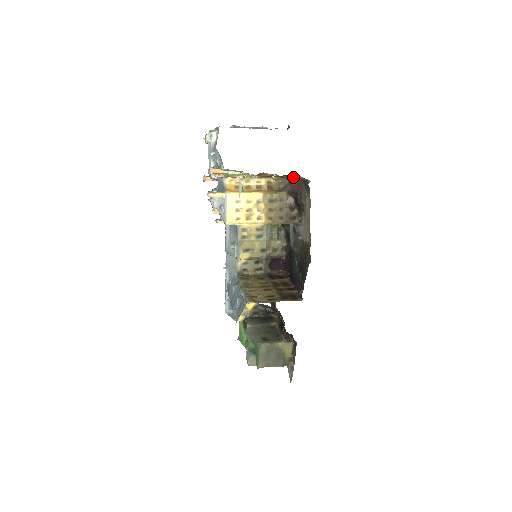
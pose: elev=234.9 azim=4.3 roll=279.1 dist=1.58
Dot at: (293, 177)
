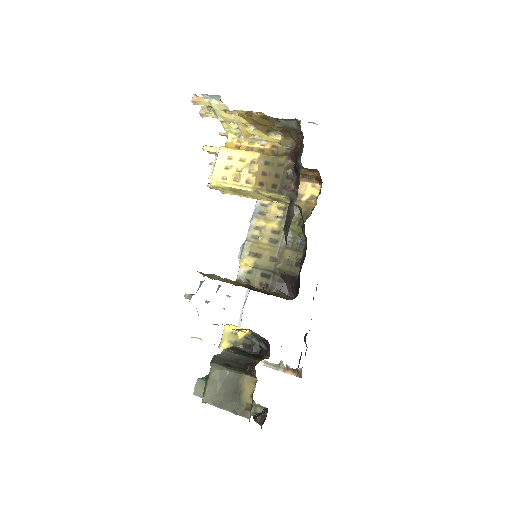
Dot at: (299, 137)
